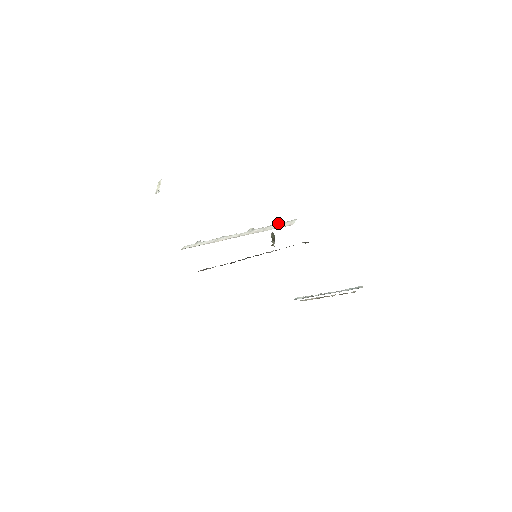
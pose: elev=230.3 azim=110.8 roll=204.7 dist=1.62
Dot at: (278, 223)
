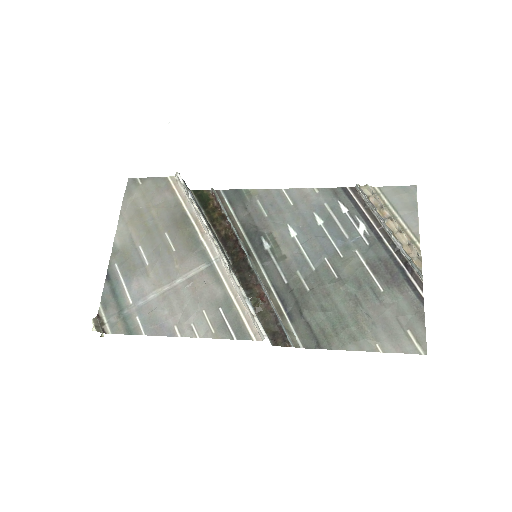
Dot at: (249, 311)
